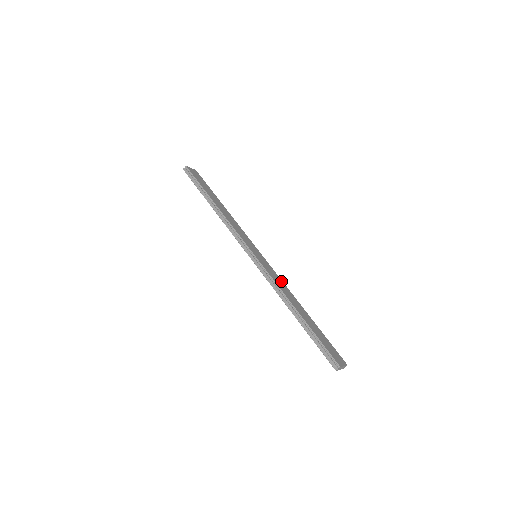
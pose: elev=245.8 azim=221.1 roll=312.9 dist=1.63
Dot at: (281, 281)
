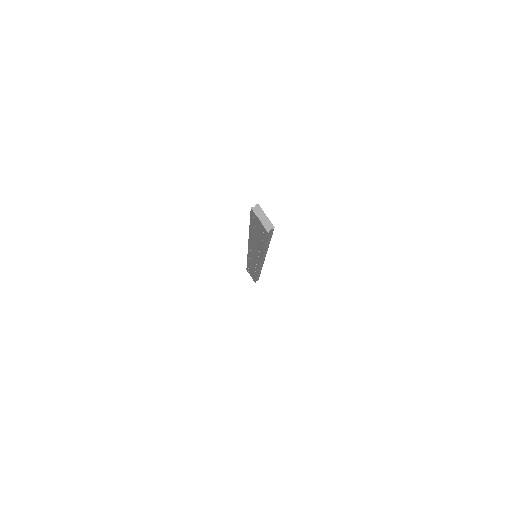
Dot at: occluded
